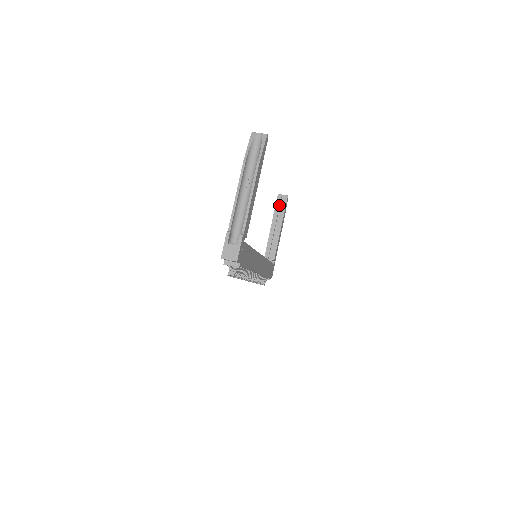
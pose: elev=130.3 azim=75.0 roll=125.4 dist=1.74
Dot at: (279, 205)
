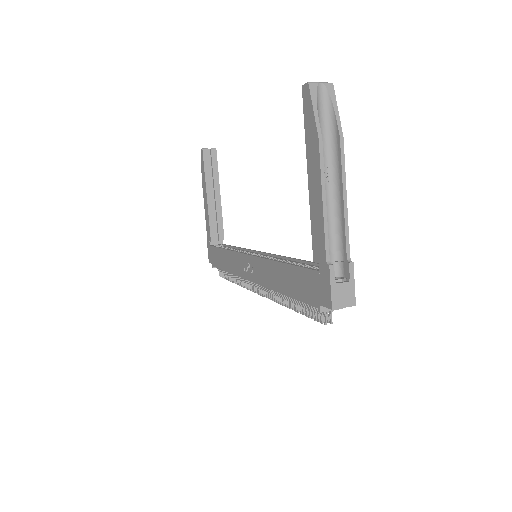
Dot at: (209, 164)
